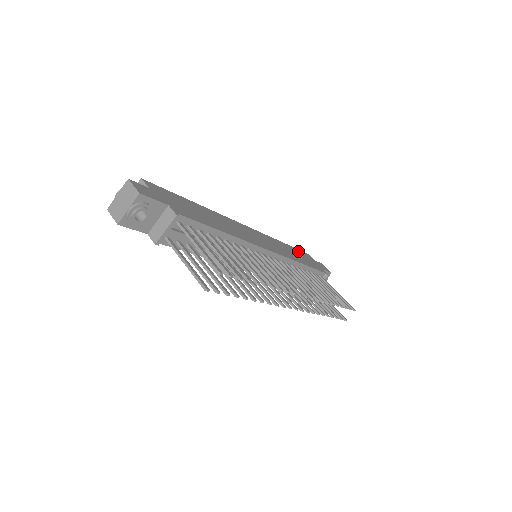
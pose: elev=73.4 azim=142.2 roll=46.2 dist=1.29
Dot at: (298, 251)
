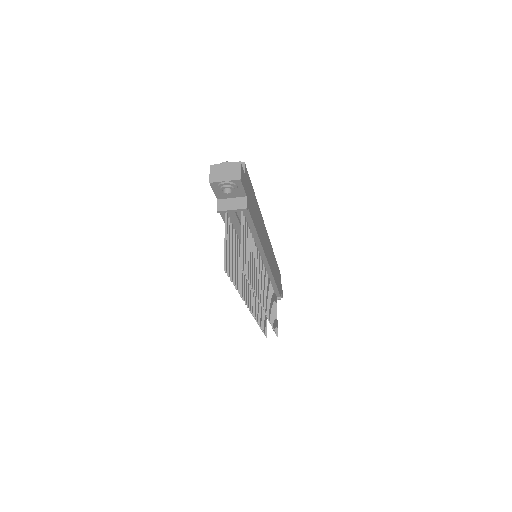
Dot at: occluded
